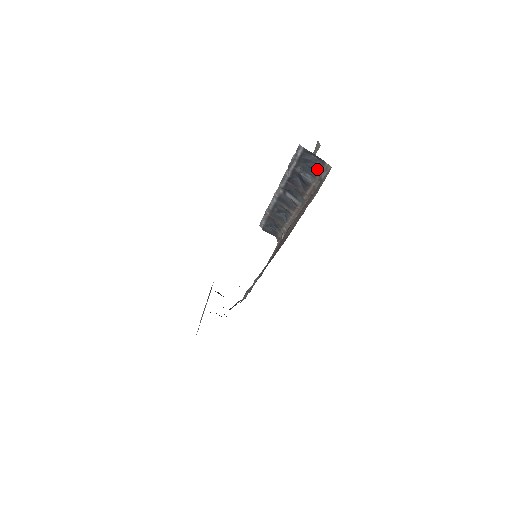
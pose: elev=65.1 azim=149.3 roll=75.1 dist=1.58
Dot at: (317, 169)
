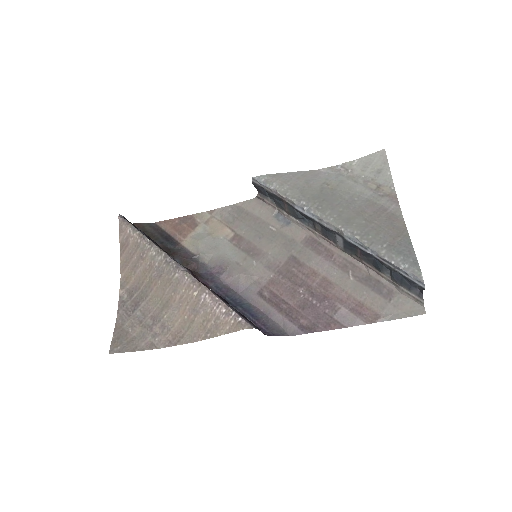
Dot at: (406, 287)
